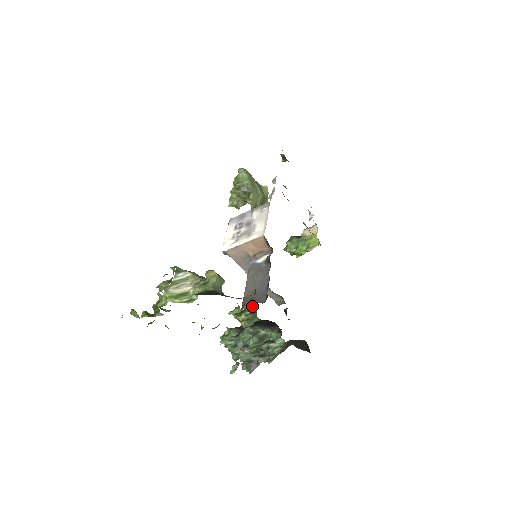
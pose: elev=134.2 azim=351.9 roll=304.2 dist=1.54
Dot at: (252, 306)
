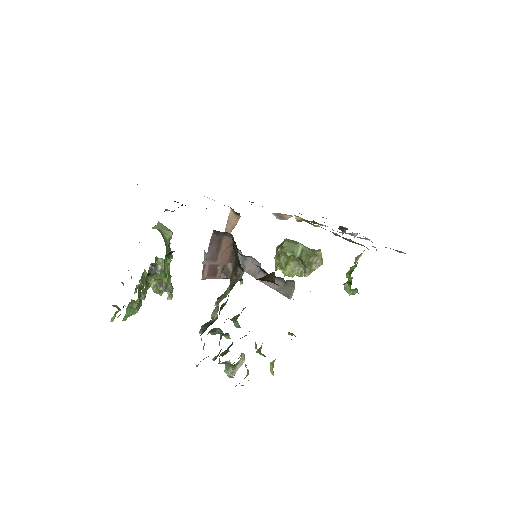
Dot at: occluded
